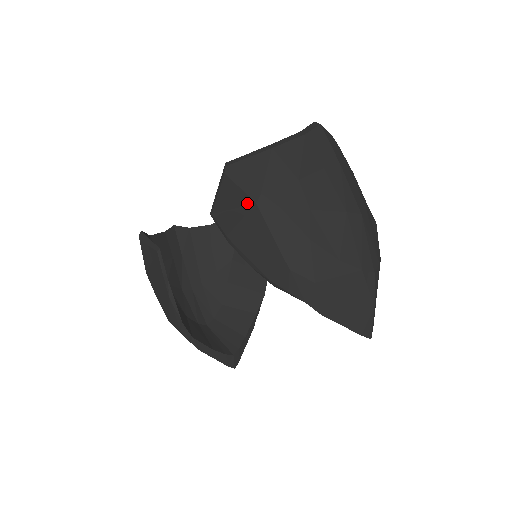
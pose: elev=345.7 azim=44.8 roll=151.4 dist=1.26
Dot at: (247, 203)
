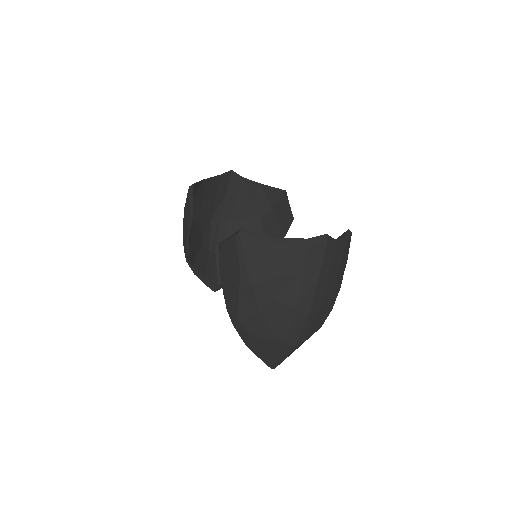
Dot at: (237, 266)
